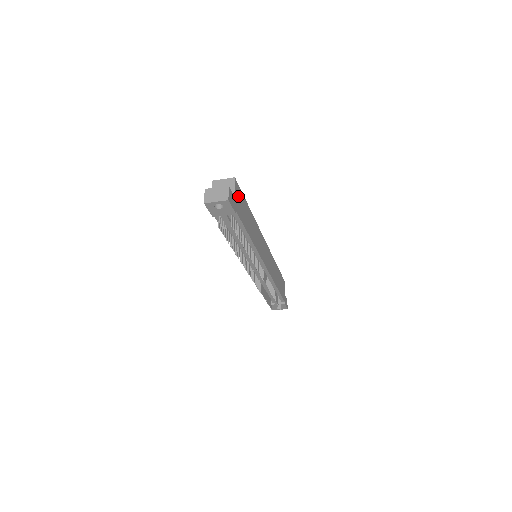
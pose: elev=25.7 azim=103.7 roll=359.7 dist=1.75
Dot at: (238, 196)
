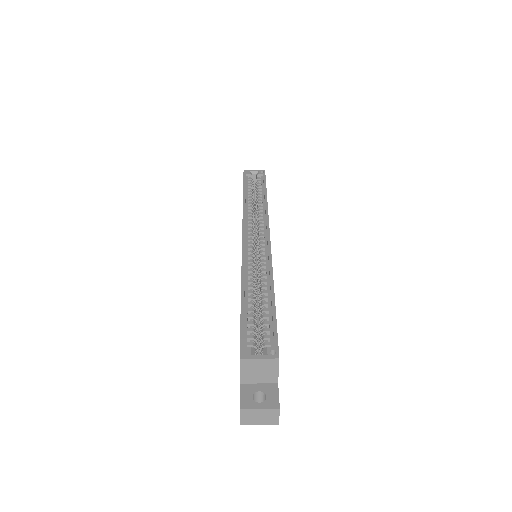
Dot at: occluded
